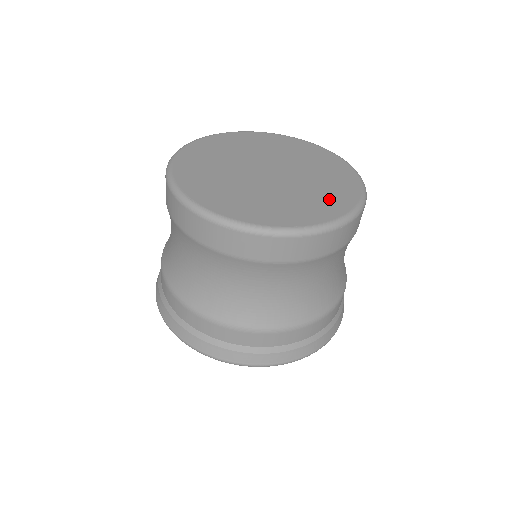
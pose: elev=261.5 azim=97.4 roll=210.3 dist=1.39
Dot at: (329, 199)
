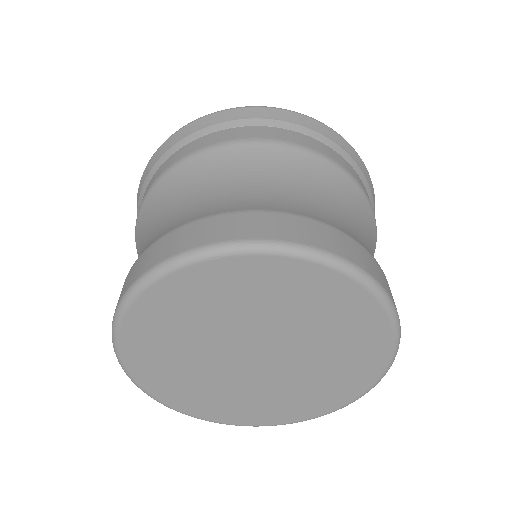
Dot at: (332, 390)
